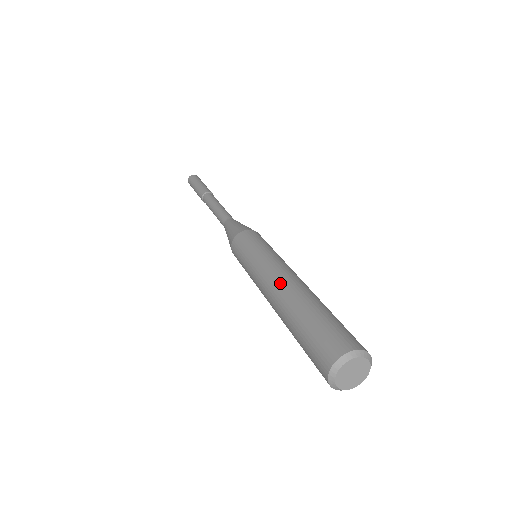
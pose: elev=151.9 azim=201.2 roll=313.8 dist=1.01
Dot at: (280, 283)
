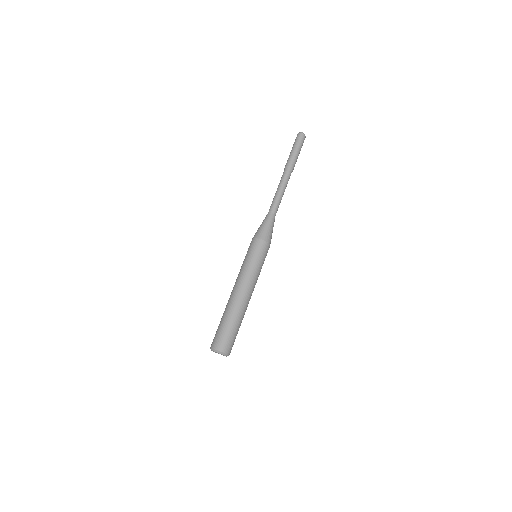
Dot at: (232, 293)
